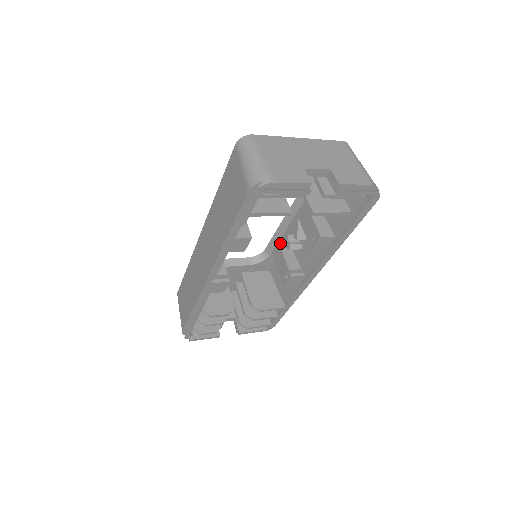
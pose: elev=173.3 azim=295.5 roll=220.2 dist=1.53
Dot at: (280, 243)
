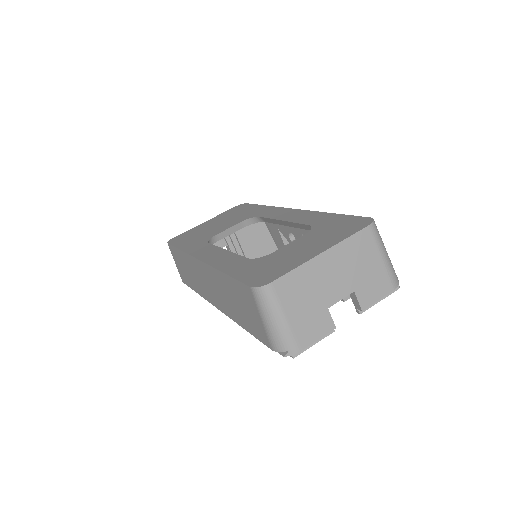
Dot at: (278, 228)
